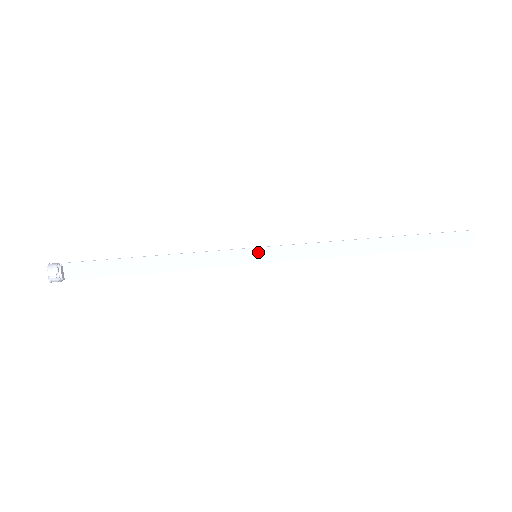
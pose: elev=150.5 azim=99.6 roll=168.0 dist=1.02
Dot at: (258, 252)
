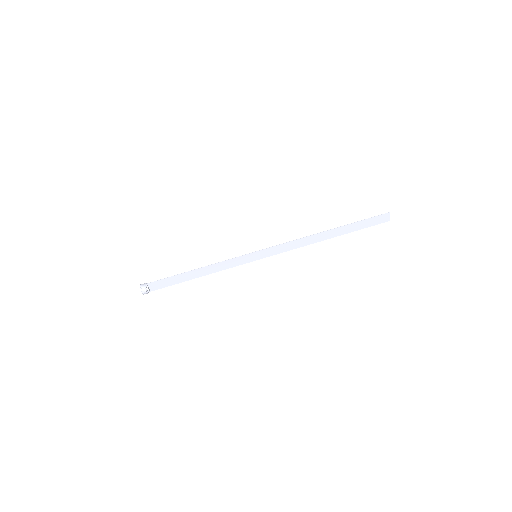
Dot at: (257, 254)
